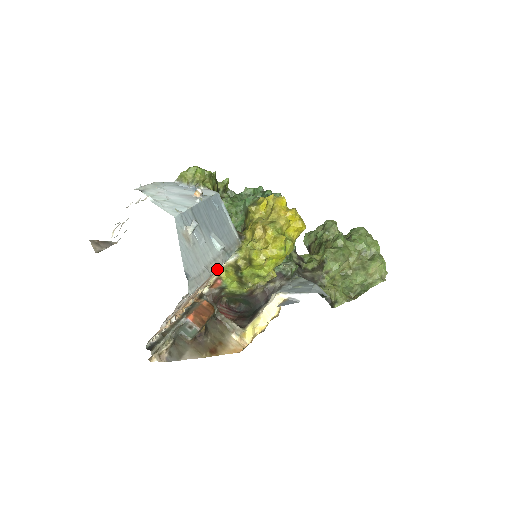
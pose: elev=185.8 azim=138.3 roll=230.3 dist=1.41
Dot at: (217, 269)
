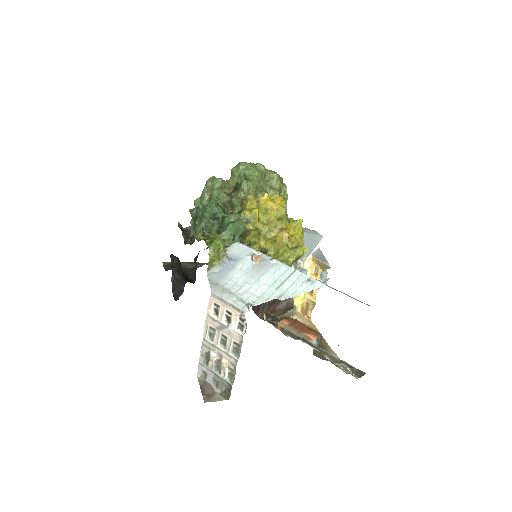
Dot at: occluded
